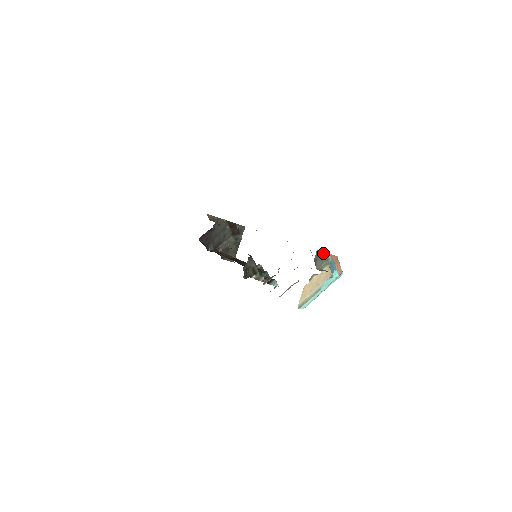
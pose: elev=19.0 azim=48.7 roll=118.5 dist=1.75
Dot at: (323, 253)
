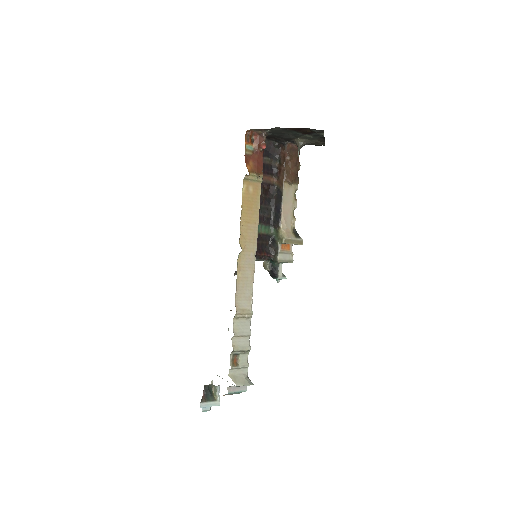
Dot at: occluded
